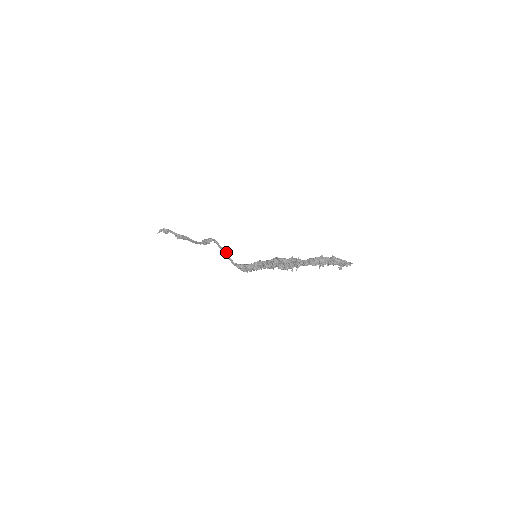
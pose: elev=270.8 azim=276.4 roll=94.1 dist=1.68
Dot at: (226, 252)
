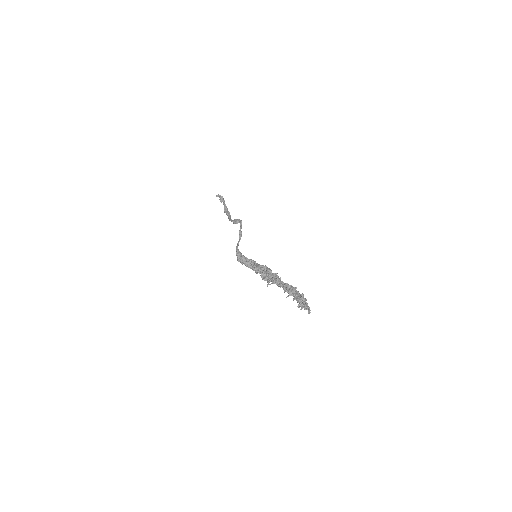
Dot at: (240, 237)
